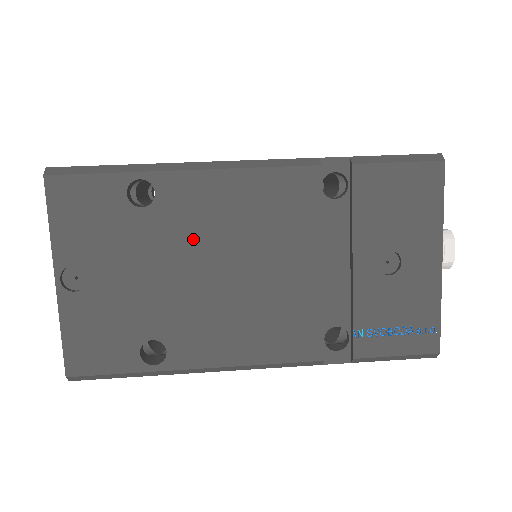
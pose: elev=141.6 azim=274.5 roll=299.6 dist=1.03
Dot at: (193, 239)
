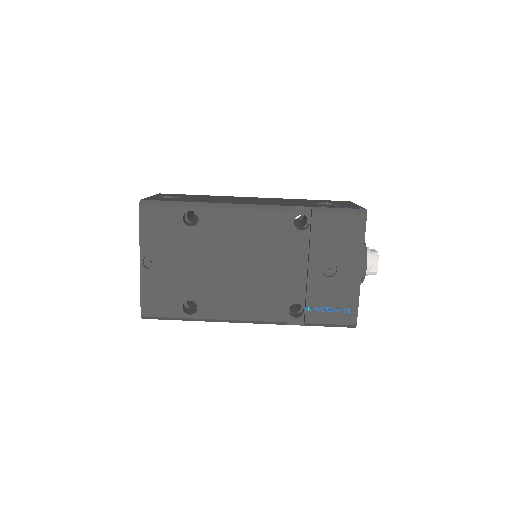
Dot at: (218, 246)
